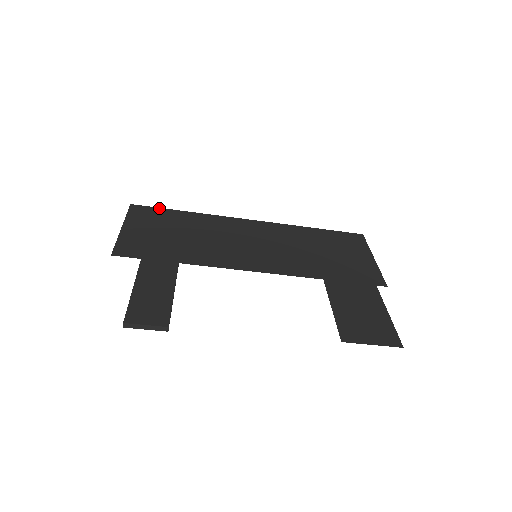
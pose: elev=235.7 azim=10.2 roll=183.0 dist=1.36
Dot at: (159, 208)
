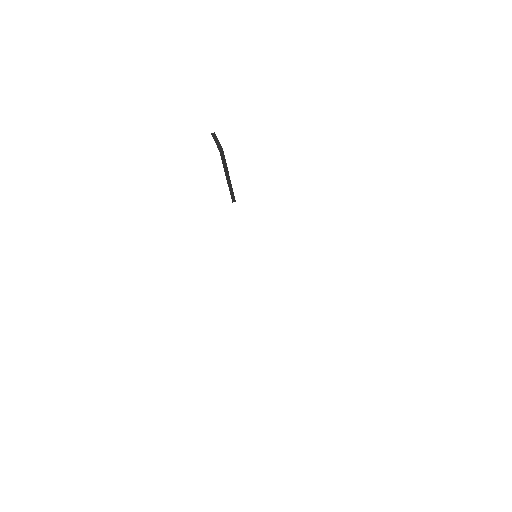
Dot at: occluded
